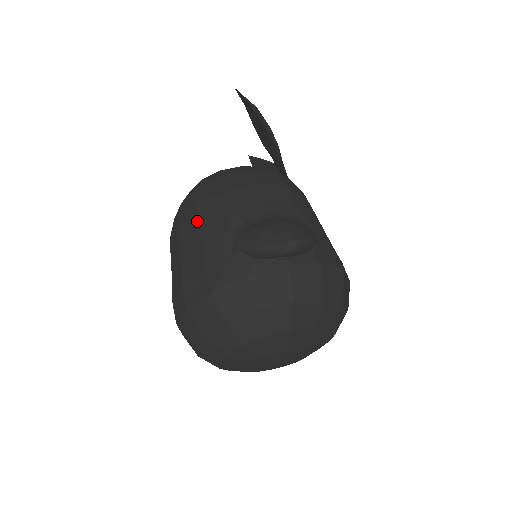
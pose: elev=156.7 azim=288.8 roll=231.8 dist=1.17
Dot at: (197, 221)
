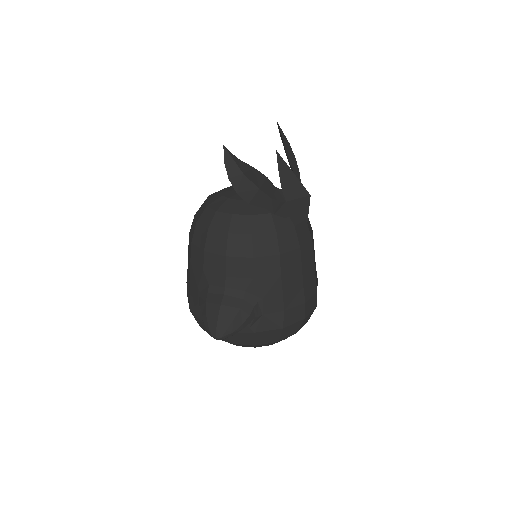
Dot at: (190, 255)
